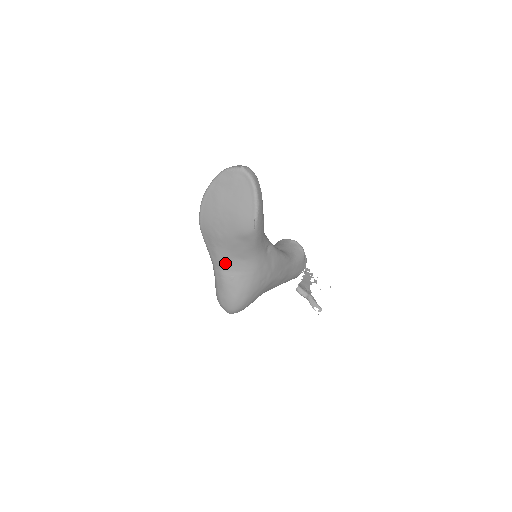
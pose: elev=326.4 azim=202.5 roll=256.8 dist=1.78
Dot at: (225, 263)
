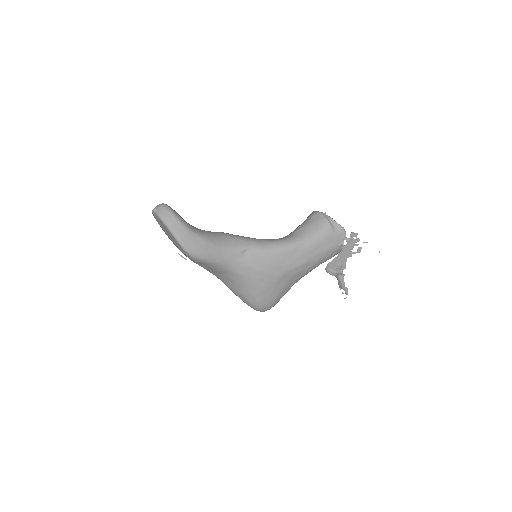
Dot at: (219, 277)
